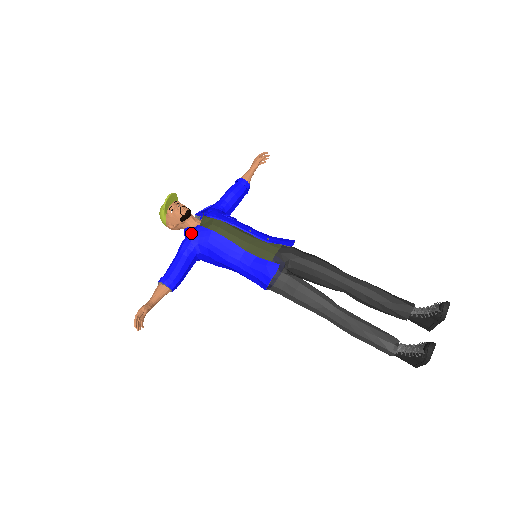
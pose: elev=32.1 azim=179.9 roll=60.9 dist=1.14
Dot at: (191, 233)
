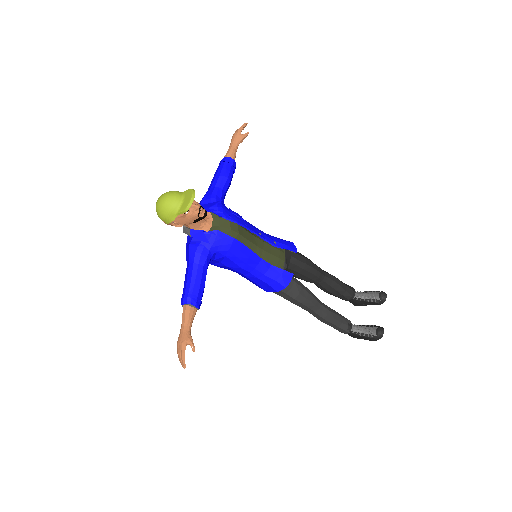
Dot at: (209, 239)
